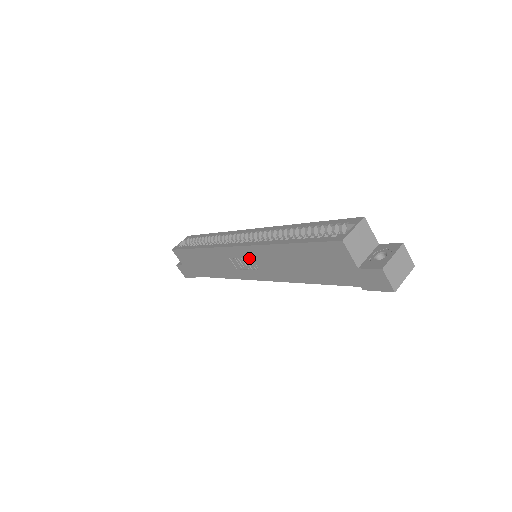
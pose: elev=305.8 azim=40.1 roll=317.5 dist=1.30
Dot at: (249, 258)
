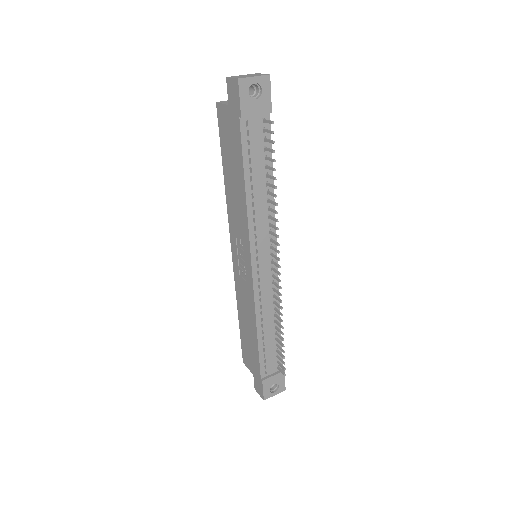
Dot at: (238, 245)
